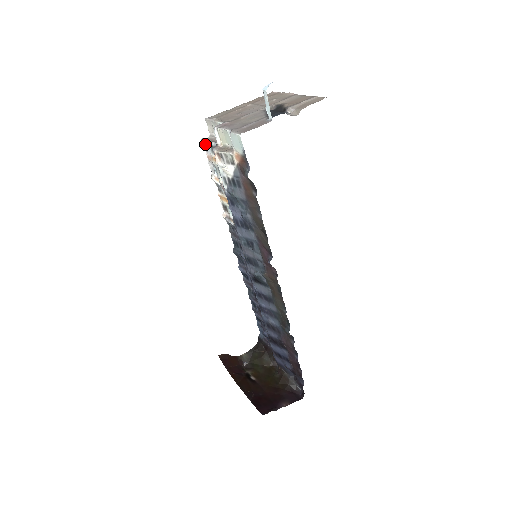
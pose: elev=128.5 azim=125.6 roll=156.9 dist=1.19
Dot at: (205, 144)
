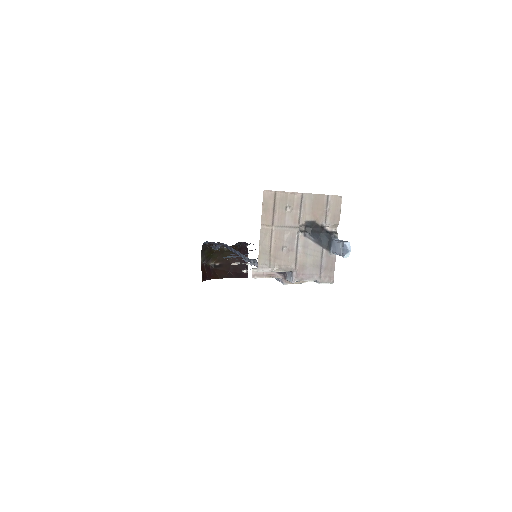
Dot at: (257, 277)
